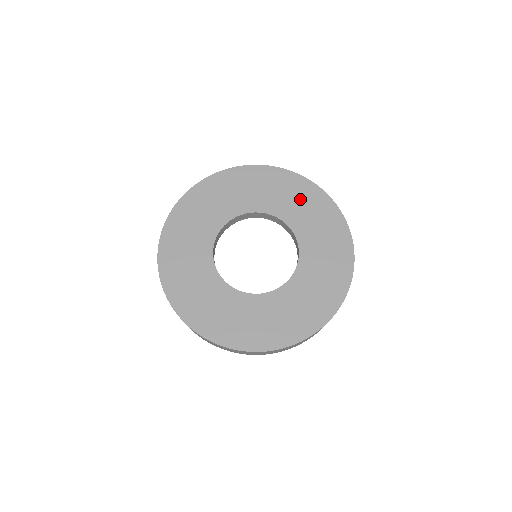
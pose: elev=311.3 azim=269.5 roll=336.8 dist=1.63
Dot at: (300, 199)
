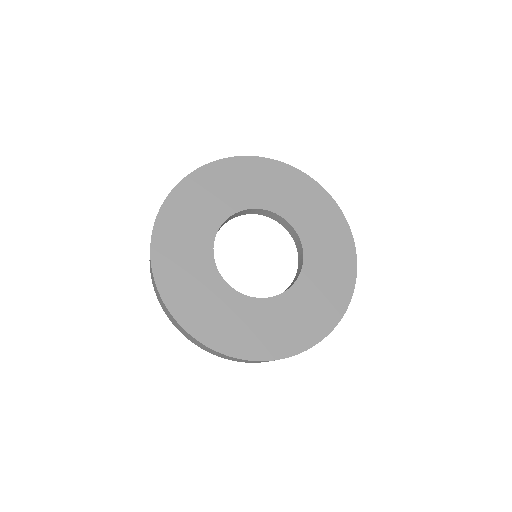
Dot at: (329, 234)
